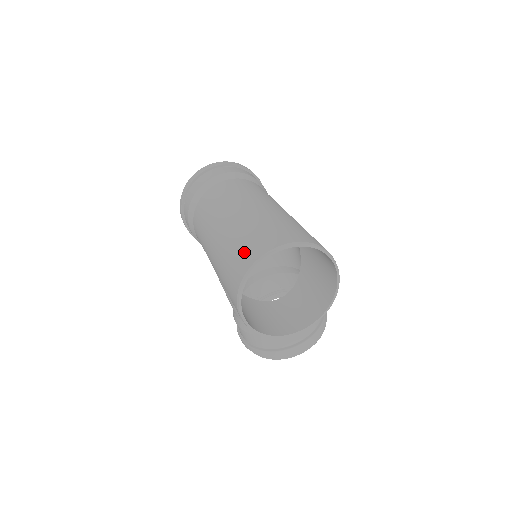
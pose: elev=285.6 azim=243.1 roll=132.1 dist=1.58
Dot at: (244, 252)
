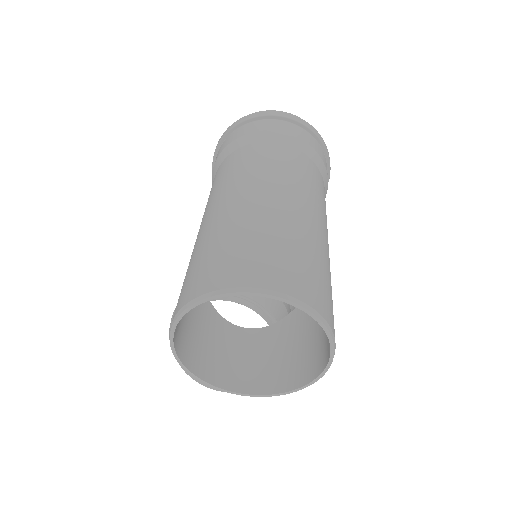
Dot at: (238, 260)
